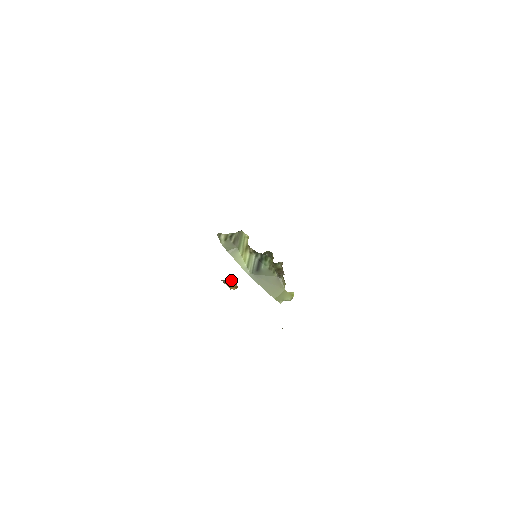
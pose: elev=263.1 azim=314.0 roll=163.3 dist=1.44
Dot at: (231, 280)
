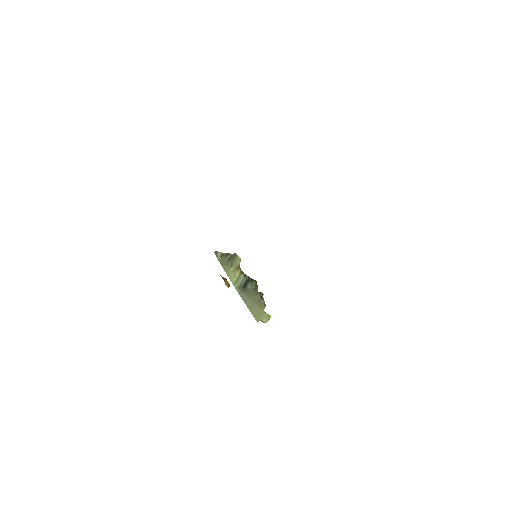
Dot at: occluded
